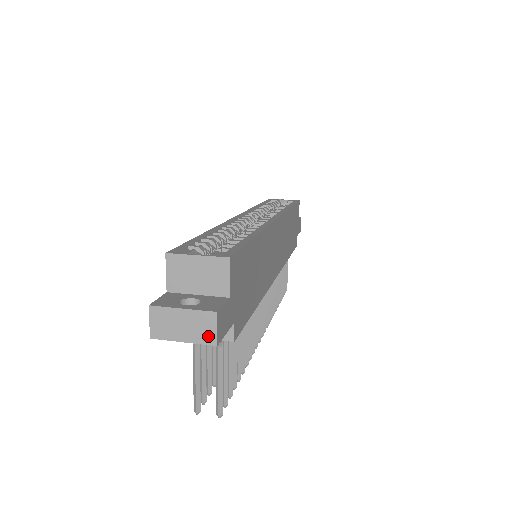
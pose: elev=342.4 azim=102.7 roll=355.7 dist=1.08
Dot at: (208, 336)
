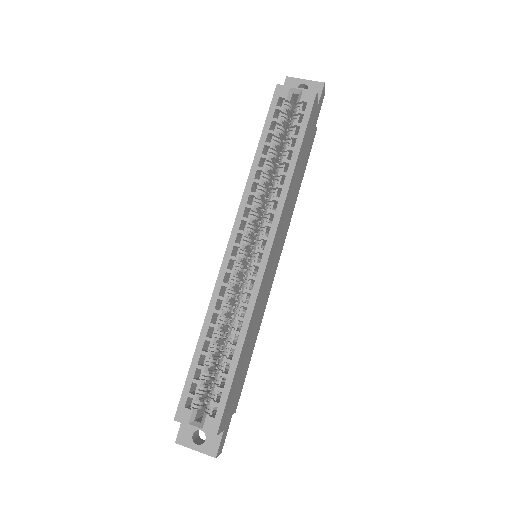
Dot at: occluded
